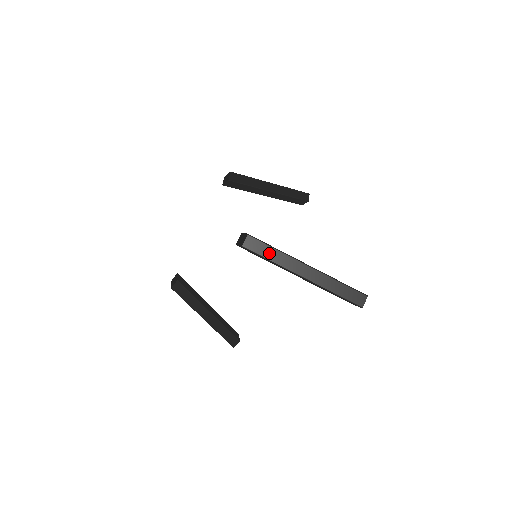
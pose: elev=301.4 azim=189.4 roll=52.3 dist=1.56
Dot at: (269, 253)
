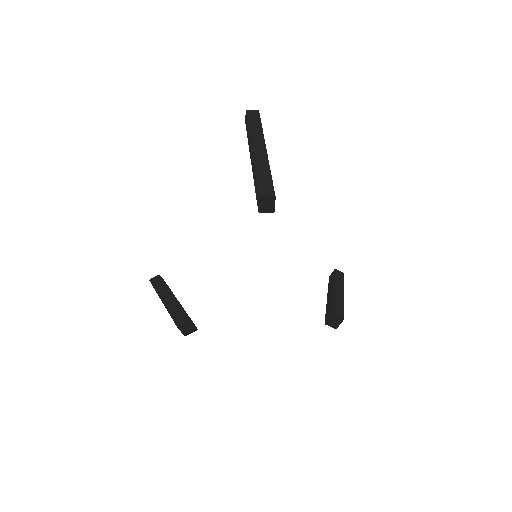
Dot at: occluded
